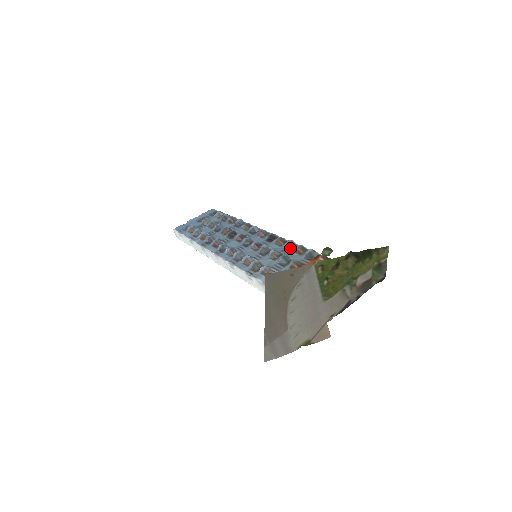
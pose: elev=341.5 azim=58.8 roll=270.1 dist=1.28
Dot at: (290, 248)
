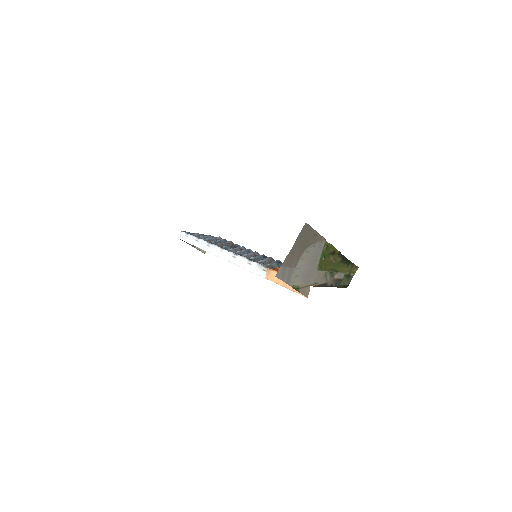
Dot at: (280, 263)
